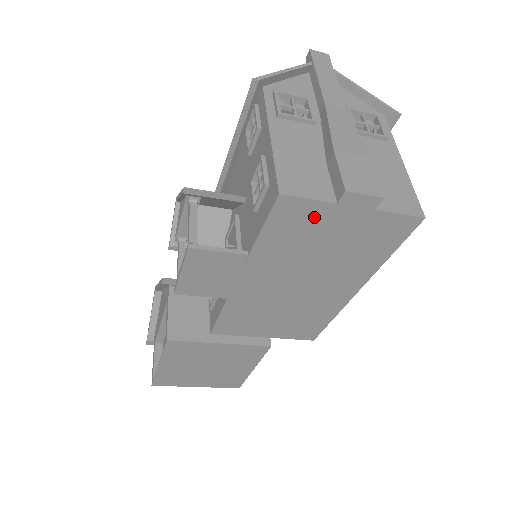
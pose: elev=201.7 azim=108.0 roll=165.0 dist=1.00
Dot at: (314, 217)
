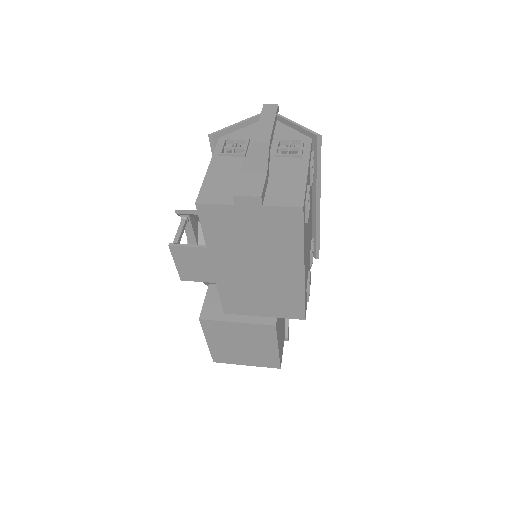
Dot at: (227, 216)
